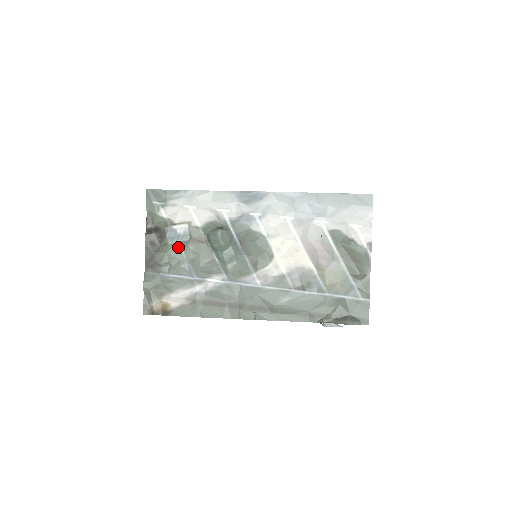
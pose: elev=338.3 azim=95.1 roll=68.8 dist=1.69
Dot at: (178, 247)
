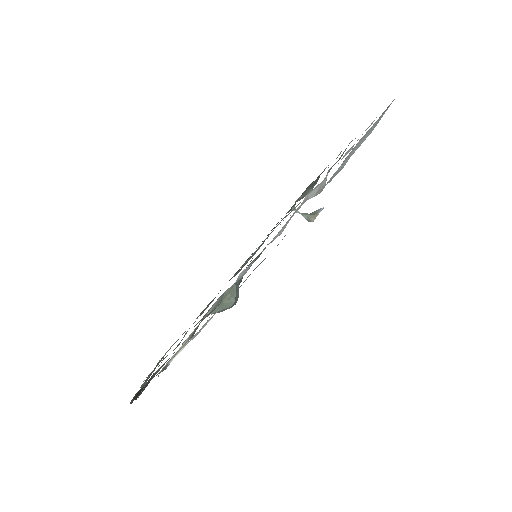
Dot at: occluded
